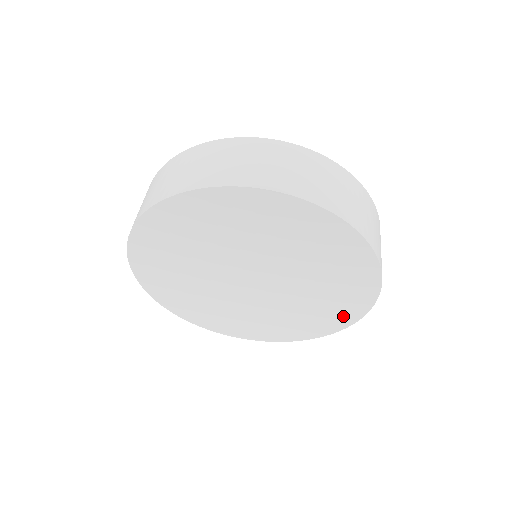
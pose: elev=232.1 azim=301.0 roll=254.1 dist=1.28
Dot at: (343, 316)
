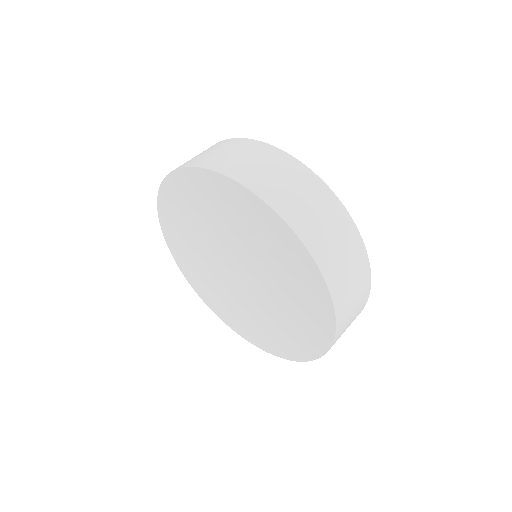
Dot at: (259, 340)
